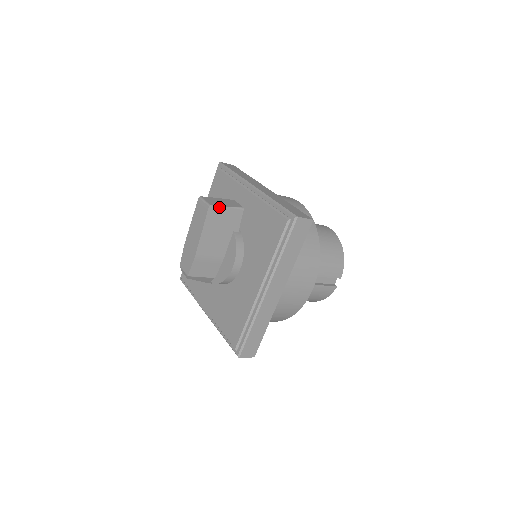
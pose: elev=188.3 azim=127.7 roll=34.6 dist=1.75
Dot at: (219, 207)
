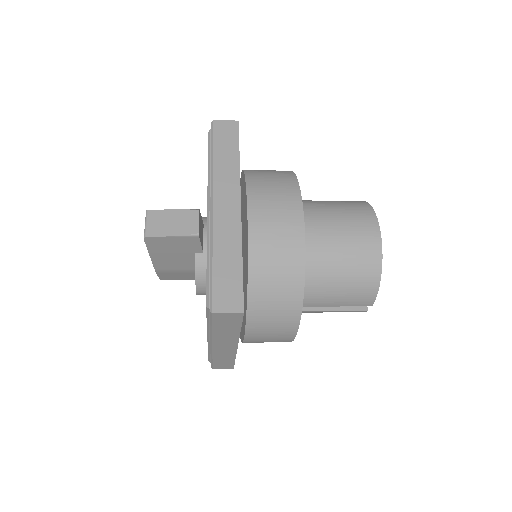
Dot at: (159, 237)
